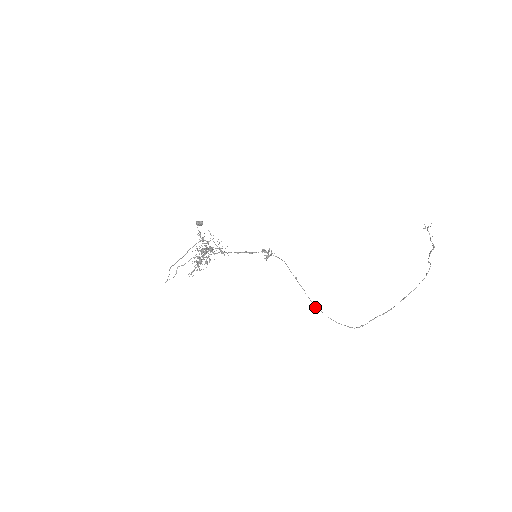
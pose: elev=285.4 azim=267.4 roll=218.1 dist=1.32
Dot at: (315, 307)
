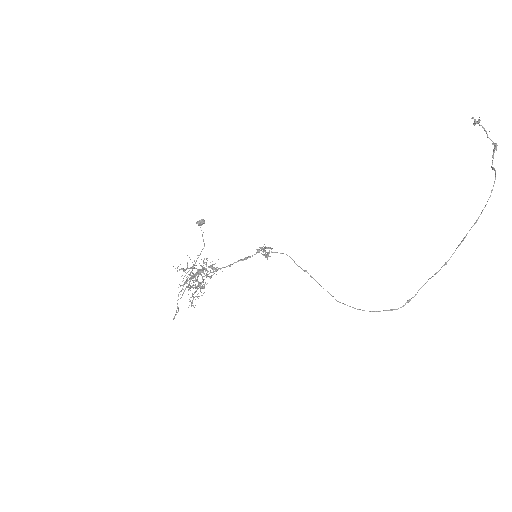
Dot at: occluded
